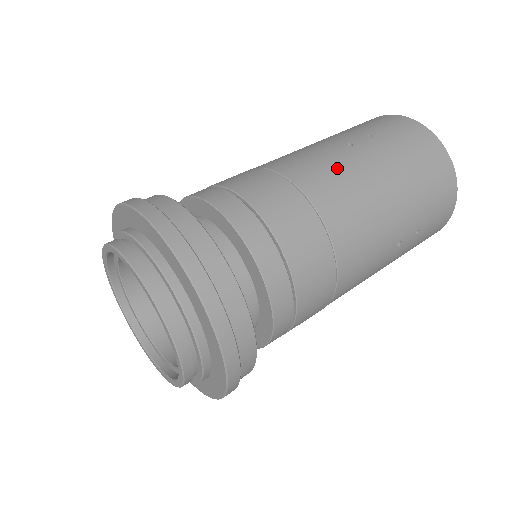
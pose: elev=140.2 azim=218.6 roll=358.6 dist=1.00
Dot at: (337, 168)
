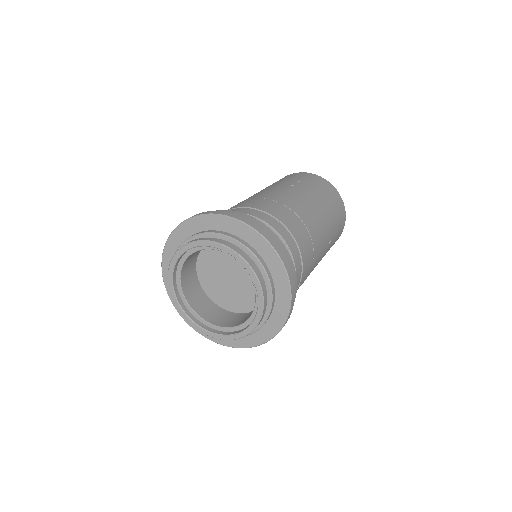
Dot at: (296, 196)
